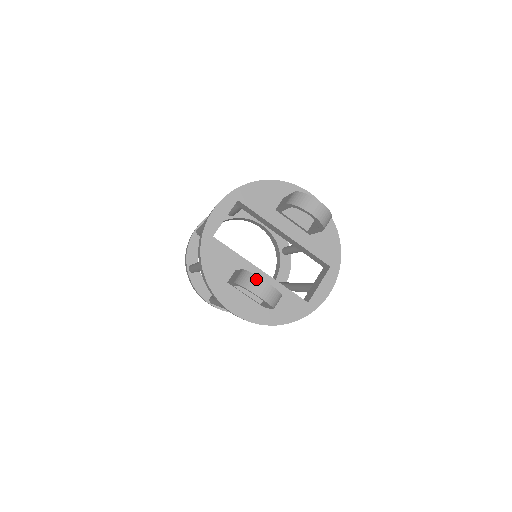
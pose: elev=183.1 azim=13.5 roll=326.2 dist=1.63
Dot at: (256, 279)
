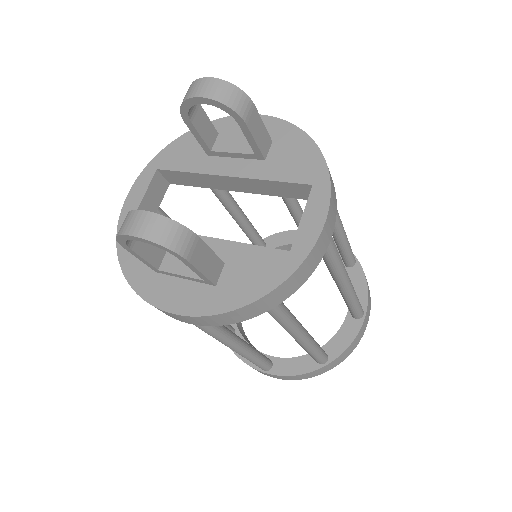
Dot at: (129, 215)
